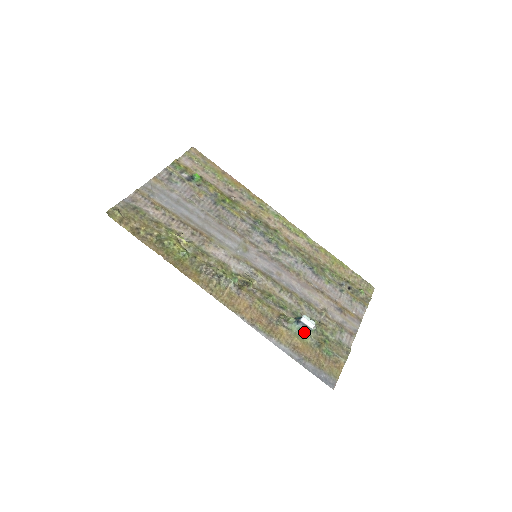
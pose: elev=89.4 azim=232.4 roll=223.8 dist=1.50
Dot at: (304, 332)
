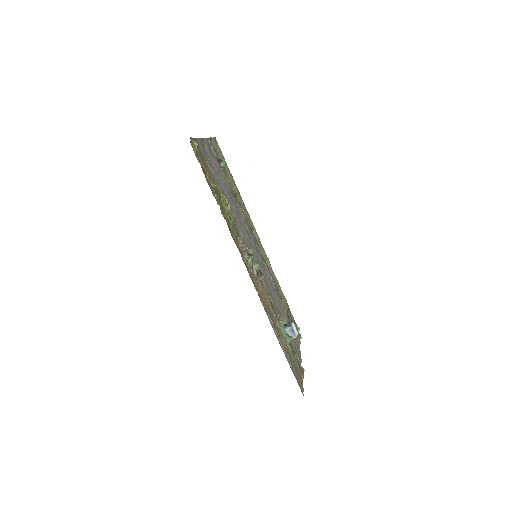
Dot at: (289, 337)
